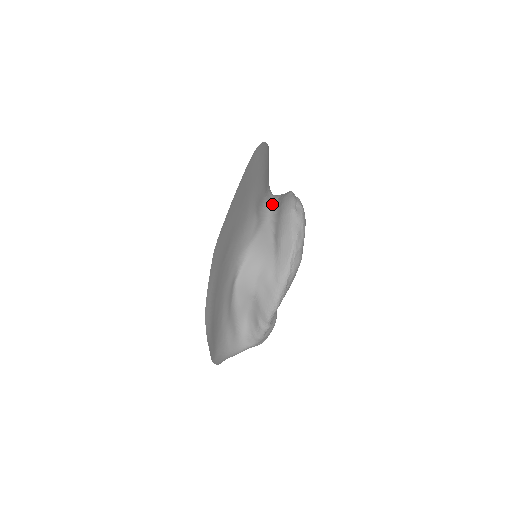
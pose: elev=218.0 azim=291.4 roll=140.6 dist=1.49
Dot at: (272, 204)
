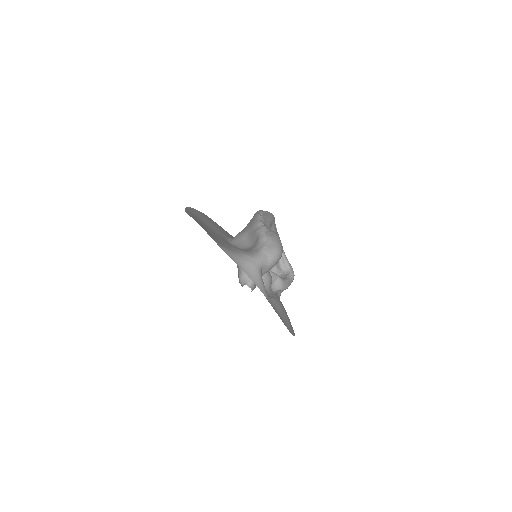
Dot at: occluded
